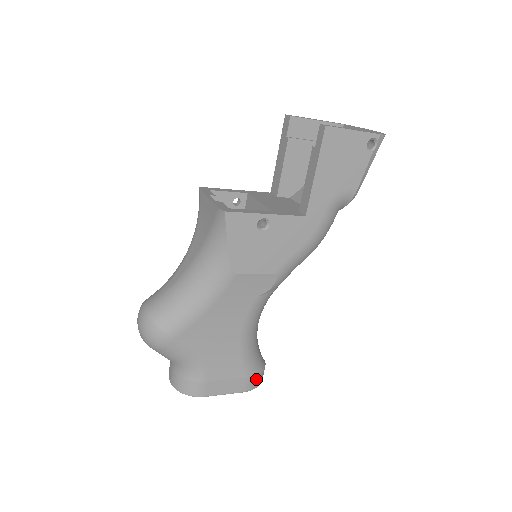
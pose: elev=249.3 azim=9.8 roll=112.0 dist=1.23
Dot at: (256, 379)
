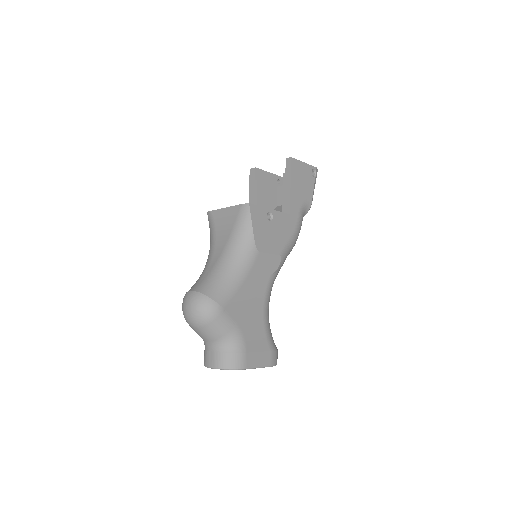
Dot at: (276, 355)
